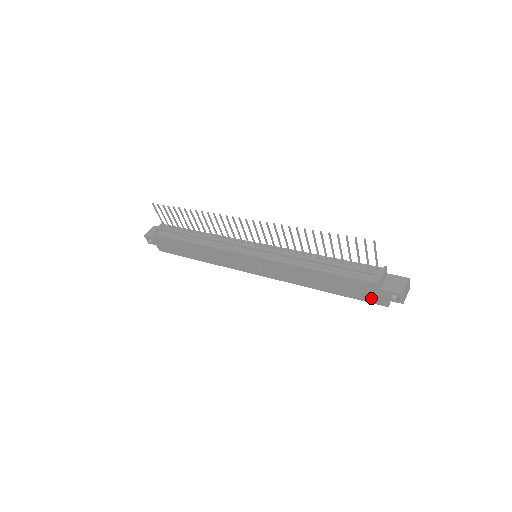
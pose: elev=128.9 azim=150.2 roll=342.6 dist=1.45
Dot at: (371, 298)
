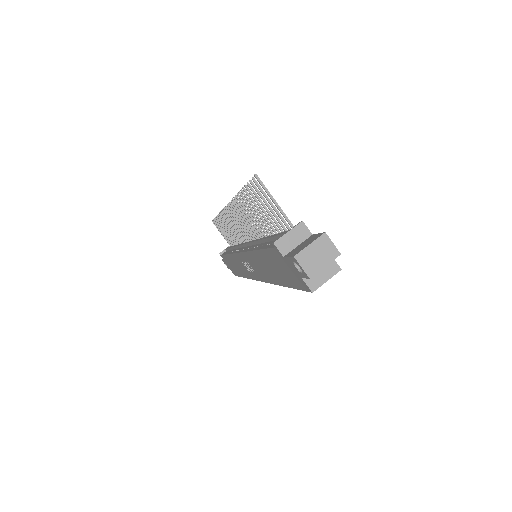
Dot at: (296, 280)
